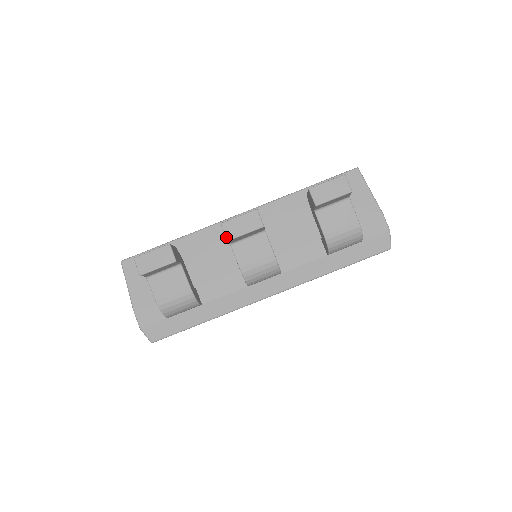
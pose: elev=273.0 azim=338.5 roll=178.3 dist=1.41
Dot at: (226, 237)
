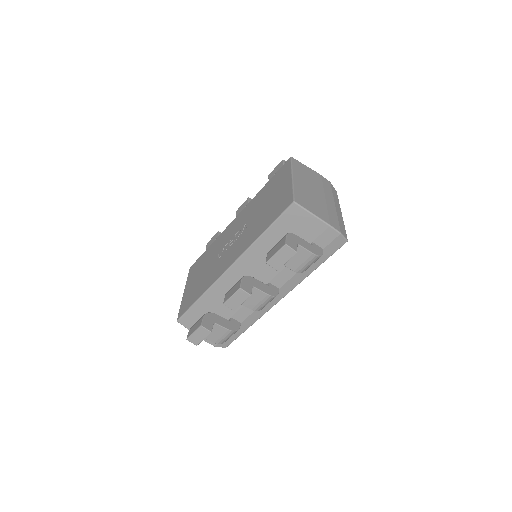
Dot at: occluded
